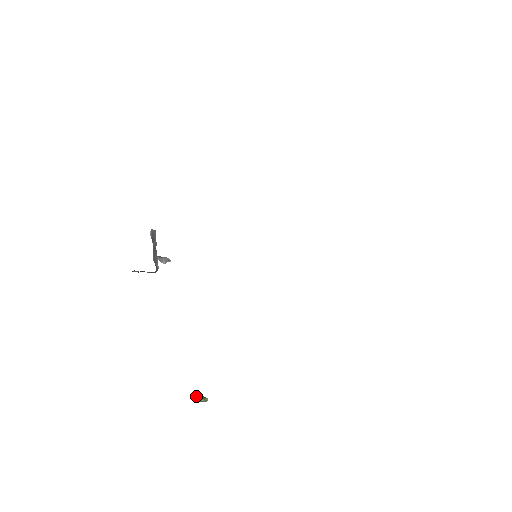
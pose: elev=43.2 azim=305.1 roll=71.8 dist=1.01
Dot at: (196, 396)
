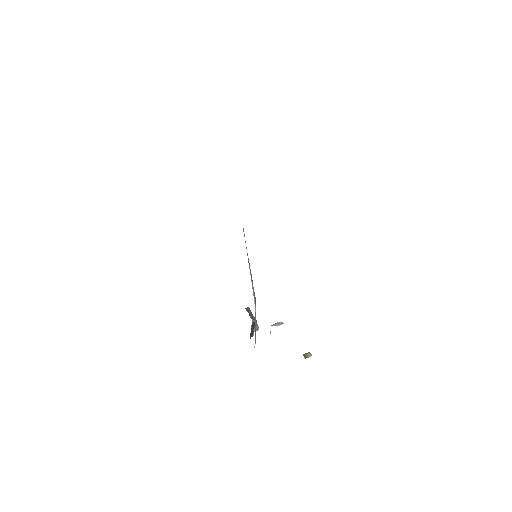
Dot at: occluded
